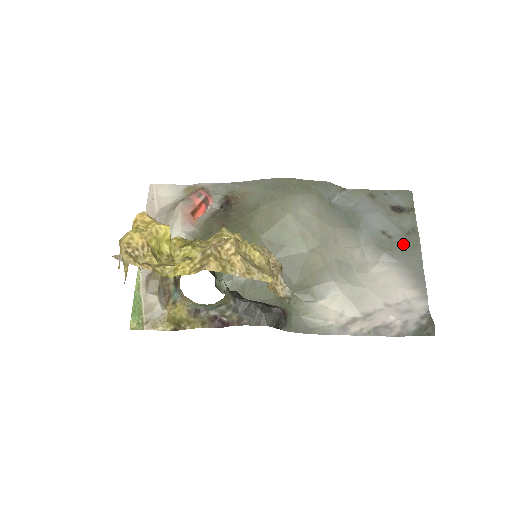
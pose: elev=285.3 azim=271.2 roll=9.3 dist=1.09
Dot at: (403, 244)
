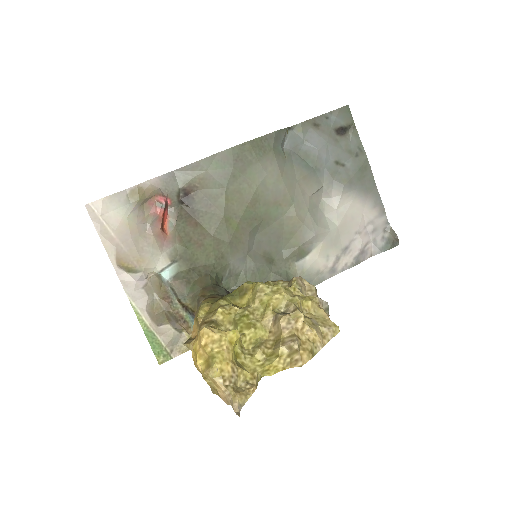
Dot at: (356, 169)
